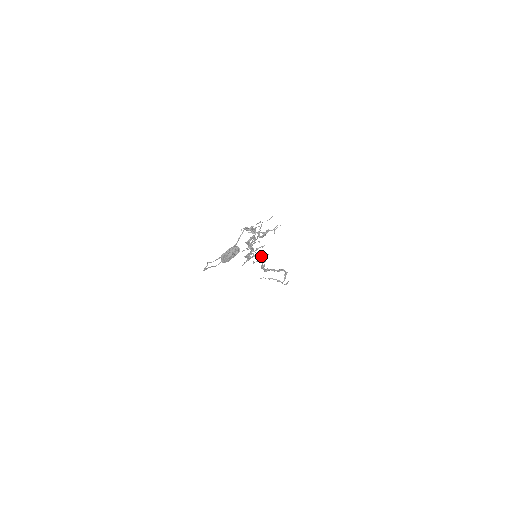
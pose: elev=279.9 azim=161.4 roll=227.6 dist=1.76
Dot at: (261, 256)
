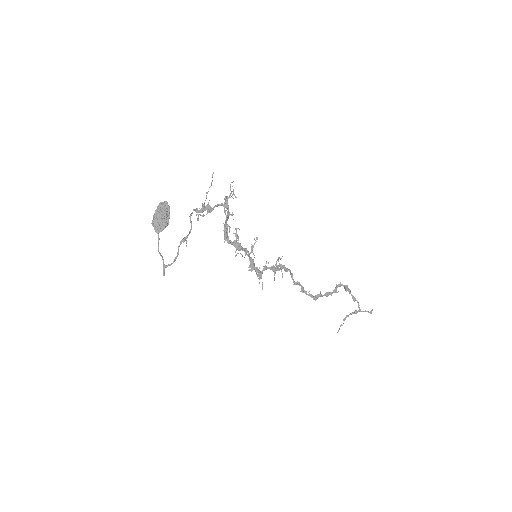
Dot at: (276, 265)
